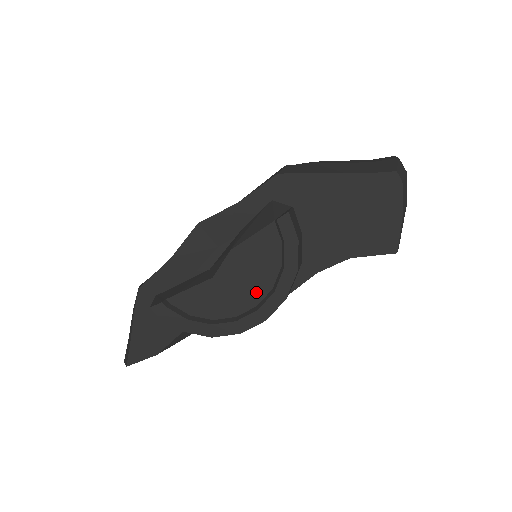
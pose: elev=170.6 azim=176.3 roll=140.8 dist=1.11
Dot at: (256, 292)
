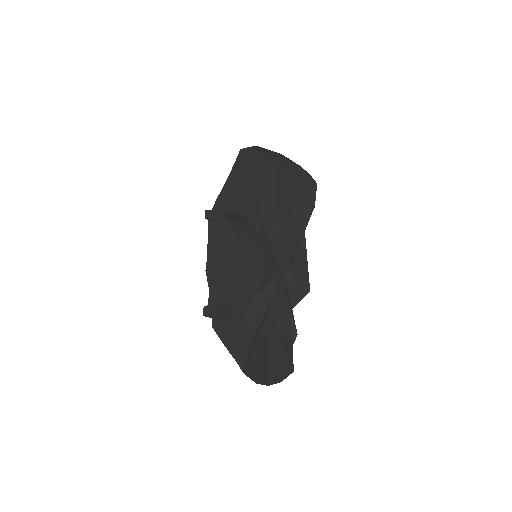
Dot at: (229, 250)
